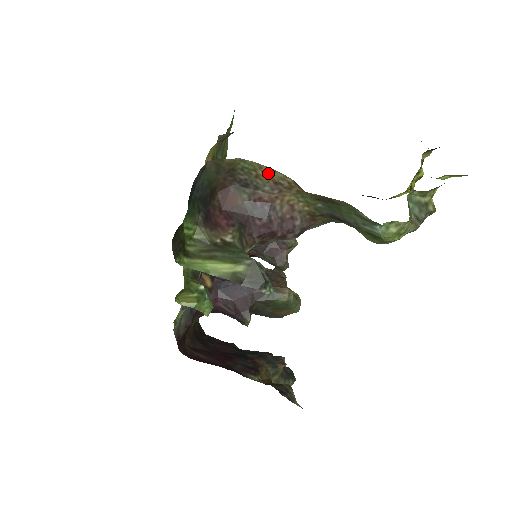
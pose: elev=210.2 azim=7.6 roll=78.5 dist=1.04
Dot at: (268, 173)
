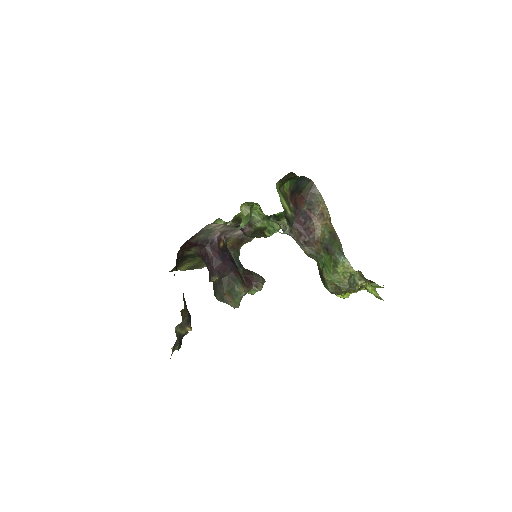
Dot at: (324, 208)
